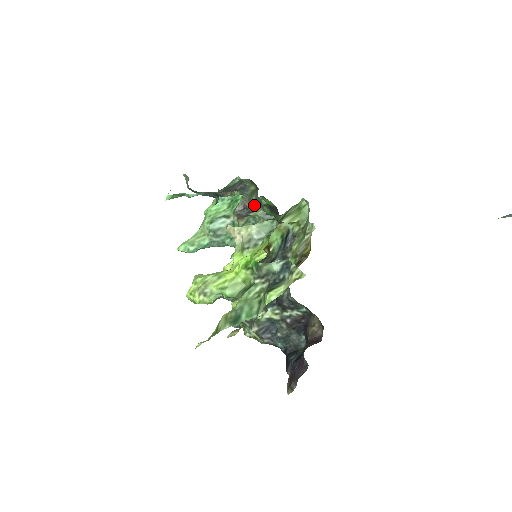
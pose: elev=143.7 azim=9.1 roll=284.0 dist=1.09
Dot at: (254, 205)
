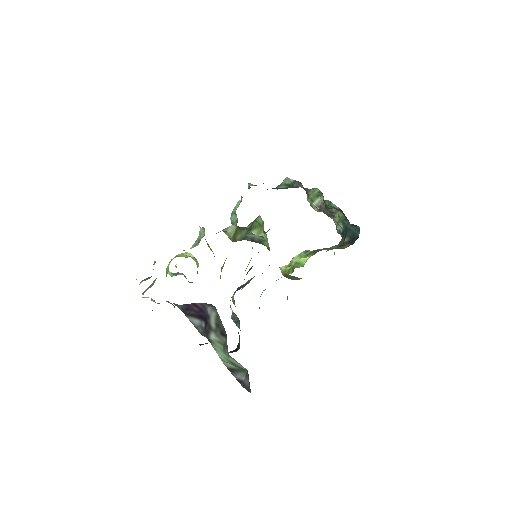
Dot at: (328, 207)
